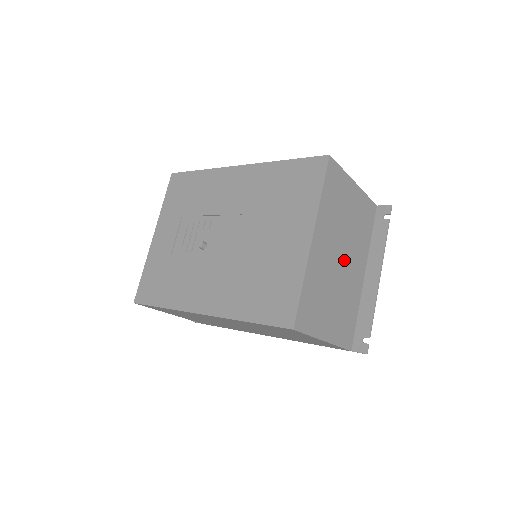
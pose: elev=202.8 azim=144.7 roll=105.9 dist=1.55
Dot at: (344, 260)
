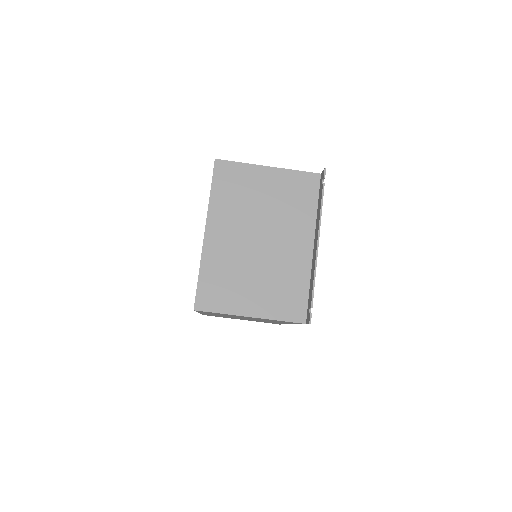
Dot at: (266, 240)
